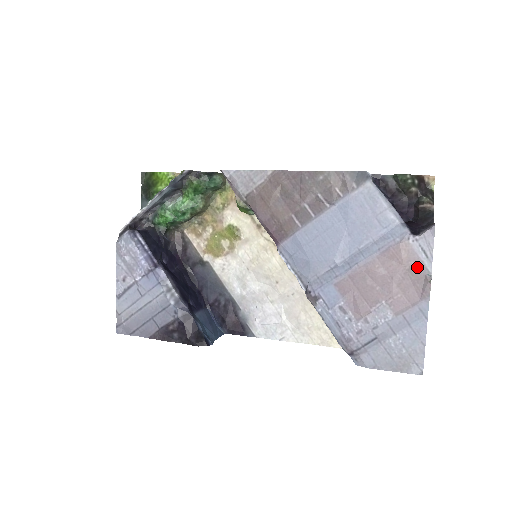
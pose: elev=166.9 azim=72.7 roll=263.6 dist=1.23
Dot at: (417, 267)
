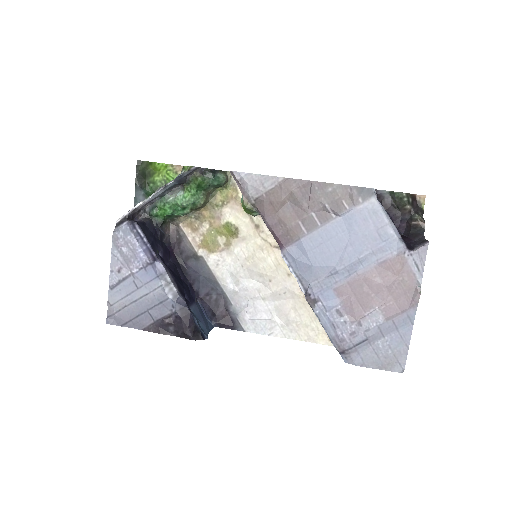
Dot at: (409, 279)
